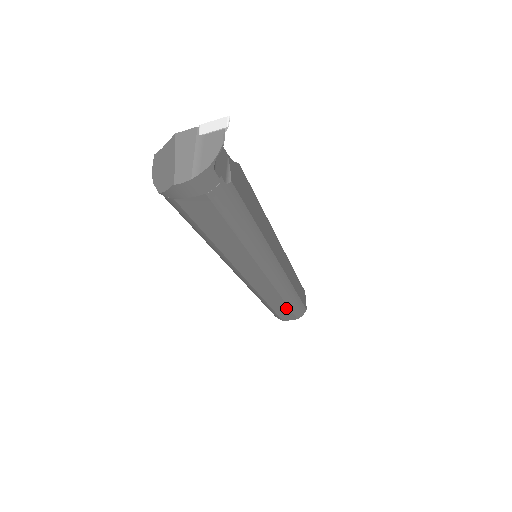
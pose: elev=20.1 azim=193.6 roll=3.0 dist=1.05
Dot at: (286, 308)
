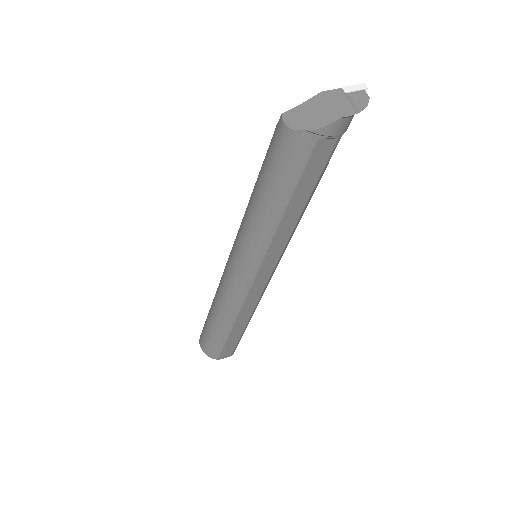
Dot at: (240, 332)
